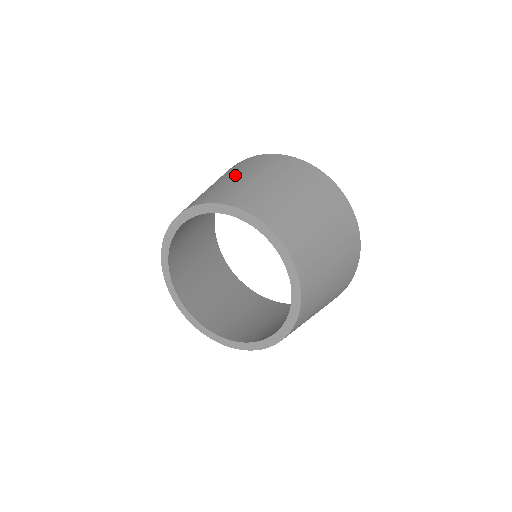
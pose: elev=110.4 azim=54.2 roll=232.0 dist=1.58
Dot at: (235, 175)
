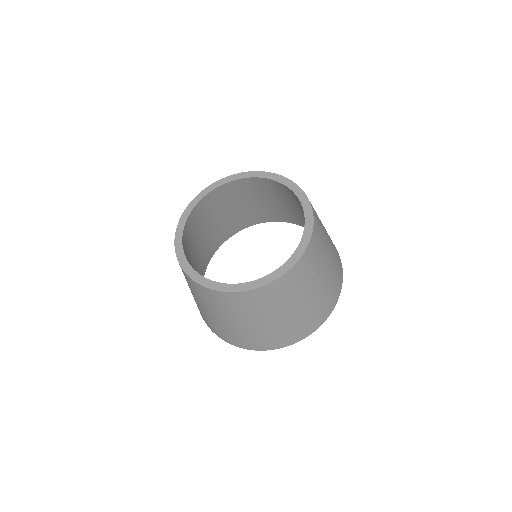
Dot at: occluded
